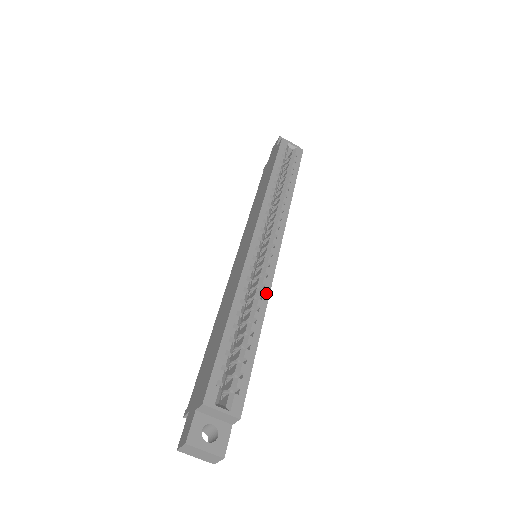
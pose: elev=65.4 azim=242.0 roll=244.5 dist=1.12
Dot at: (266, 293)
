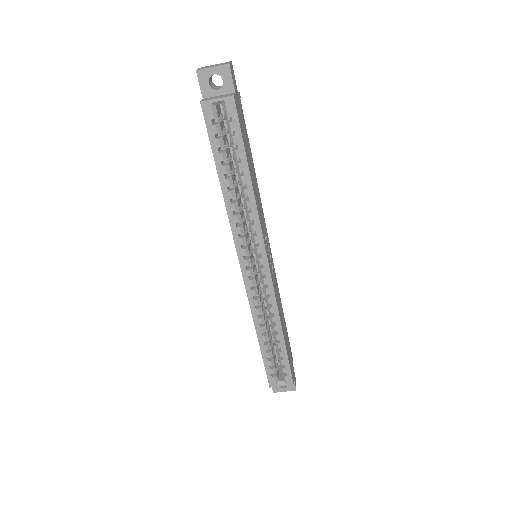
Dot at: (275, 310)
